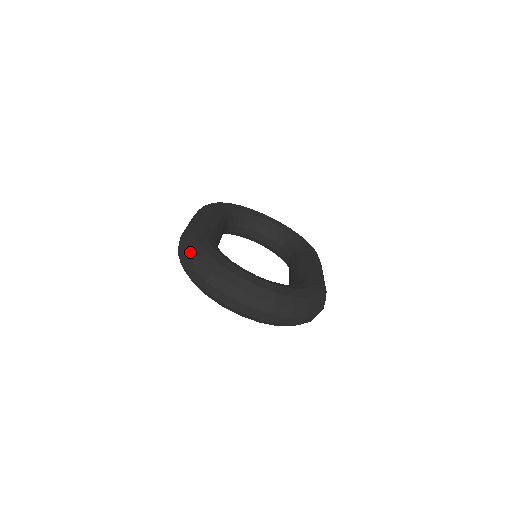
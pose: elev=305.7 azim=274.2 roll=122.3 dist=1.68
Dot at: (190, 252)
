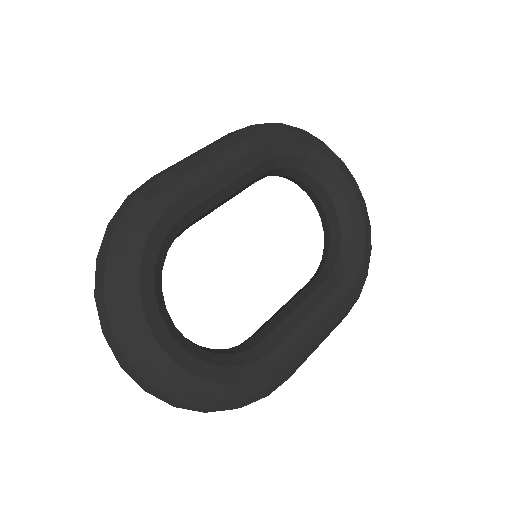
Dot at: (111, 234)
